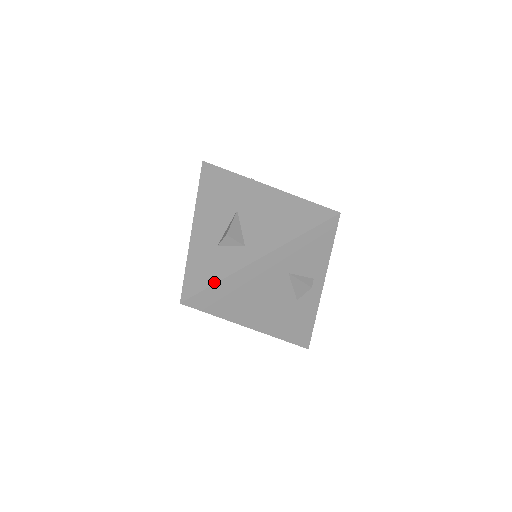
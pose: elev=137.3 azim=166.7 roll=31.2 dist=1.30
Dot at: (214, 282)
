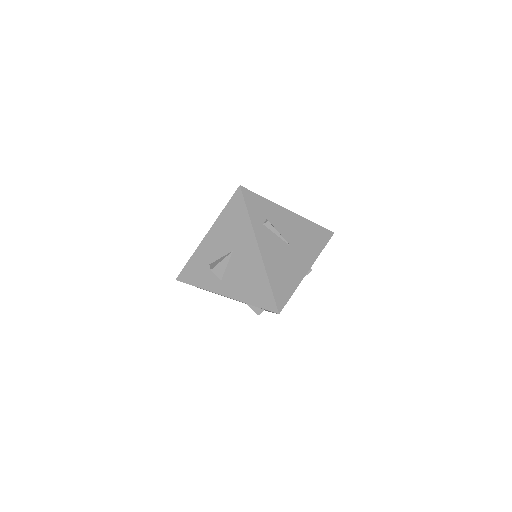
Dot at: (195, 285)
